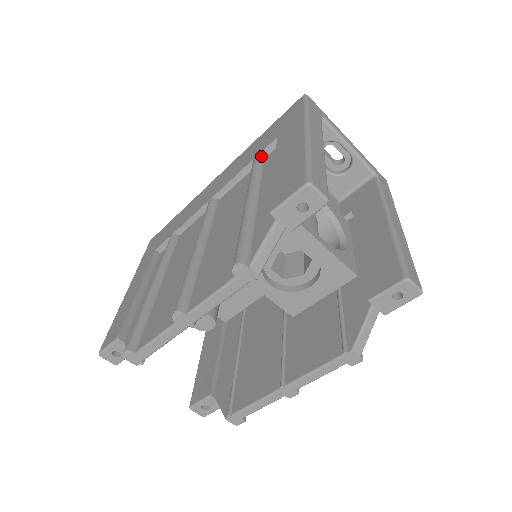
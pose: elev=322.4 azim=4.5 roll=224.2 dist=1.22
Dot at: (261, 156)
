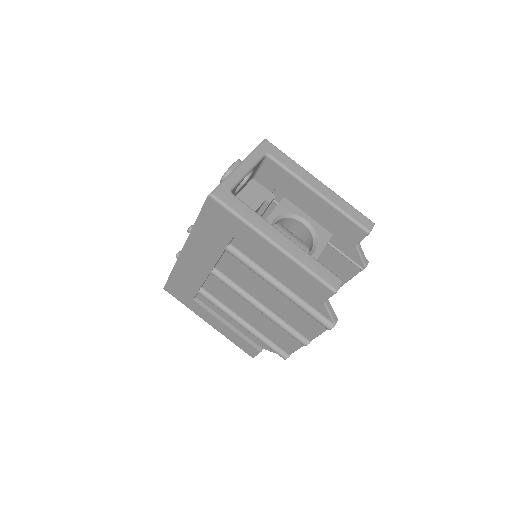
Dot at: (228, 245)
